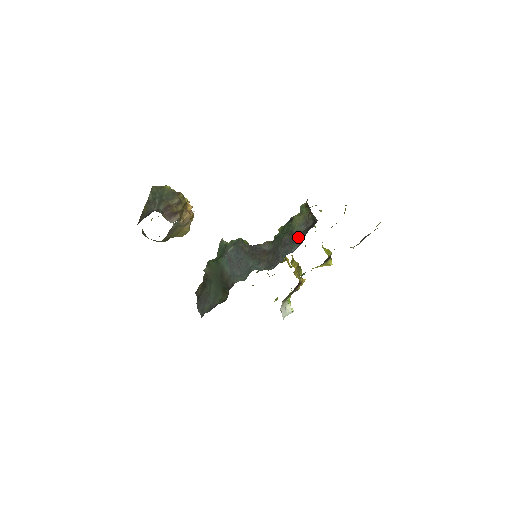
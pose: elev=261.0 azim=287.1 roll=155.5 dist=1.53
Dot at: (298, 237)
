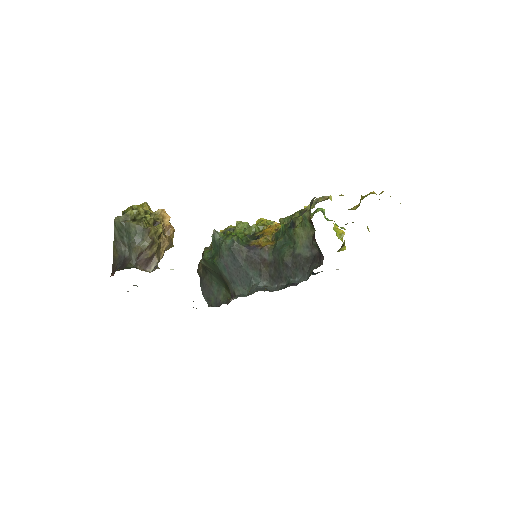
Dot at: (302, 266)
